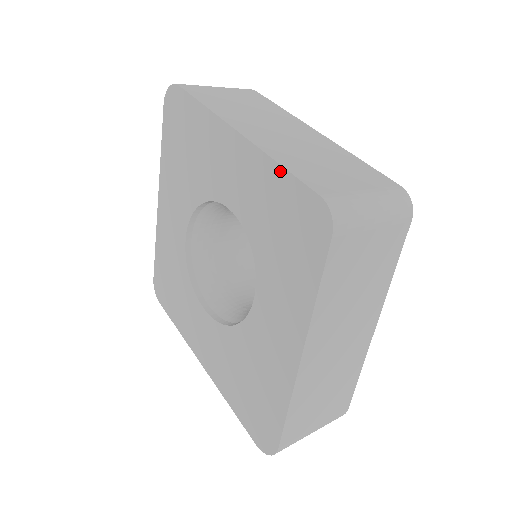
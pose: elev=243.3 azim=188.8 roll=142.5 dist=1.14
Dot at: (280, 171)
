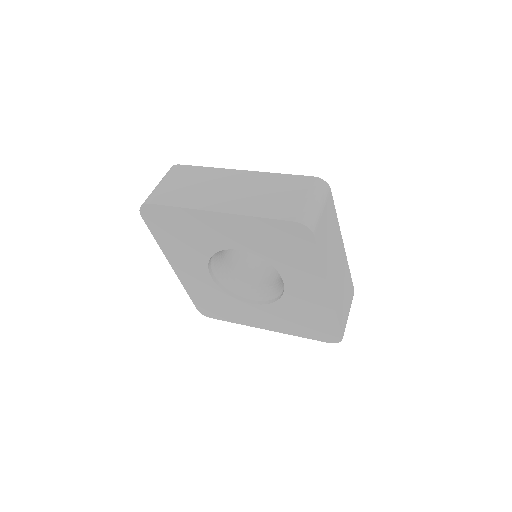
Dot at: (262, 220)
